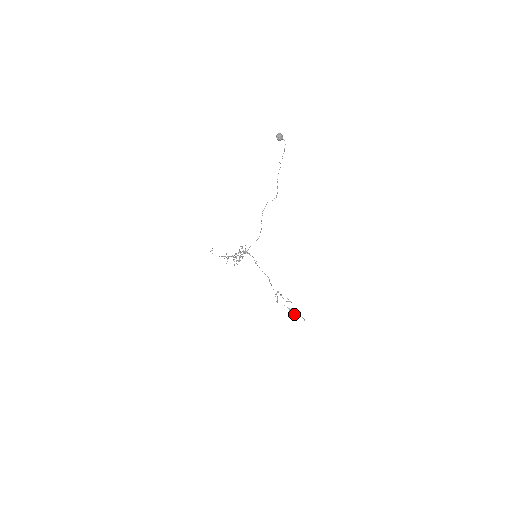
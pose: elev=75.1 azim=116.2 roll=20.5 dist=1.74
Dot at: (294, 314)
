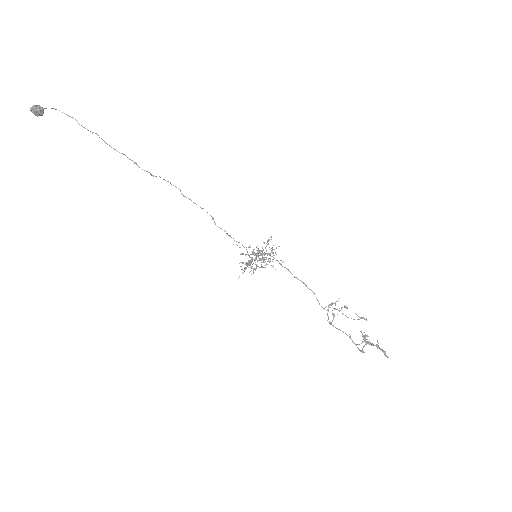
Dot at: (370, 344)
